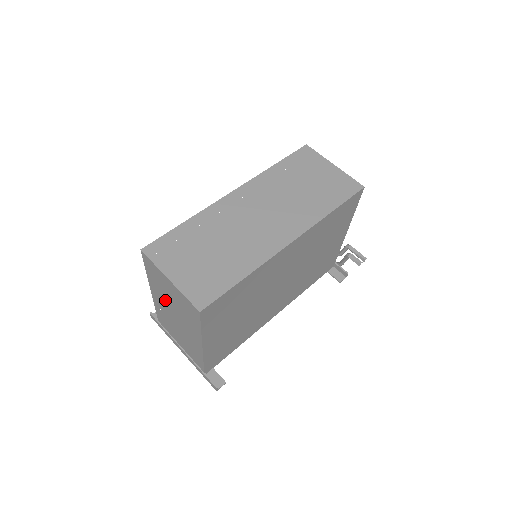
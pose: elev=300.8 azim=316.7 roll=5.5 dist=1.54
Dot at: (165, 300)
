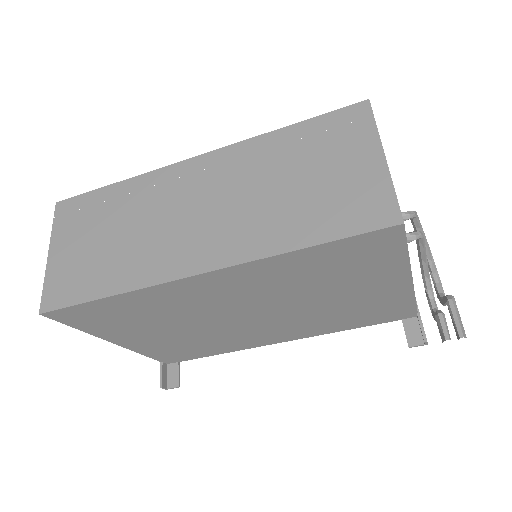
Dot at: occluded
